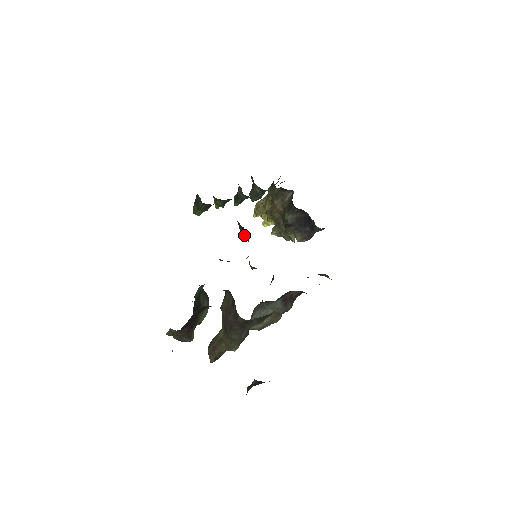
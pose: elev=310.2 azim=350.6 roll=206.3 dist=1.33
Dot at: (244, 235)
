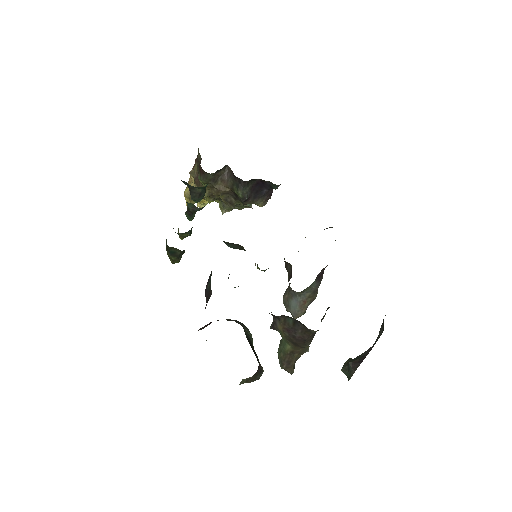
Dot at: (236, 248)
